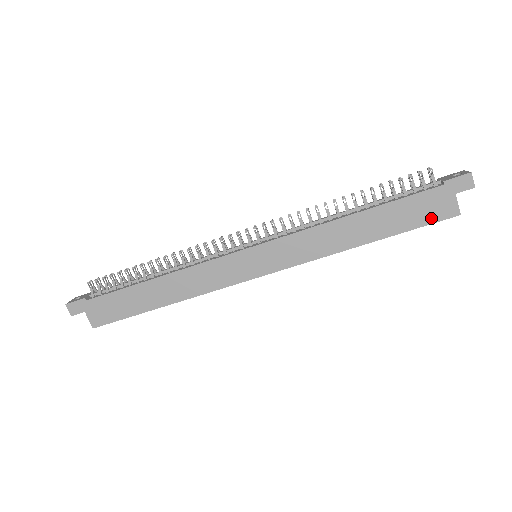
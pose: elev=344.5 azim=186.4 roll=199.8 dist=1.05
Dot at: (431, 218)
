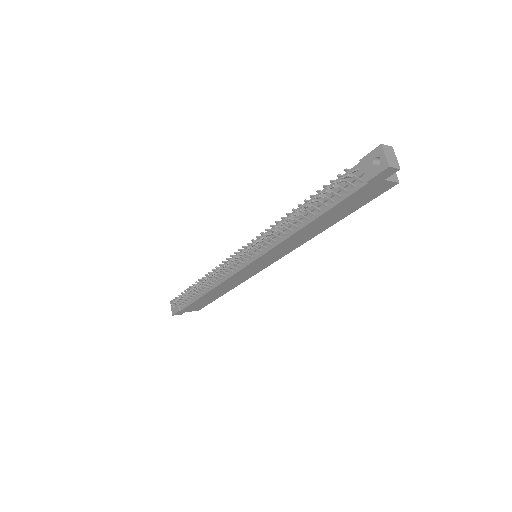
Dot at: (373, 196)
